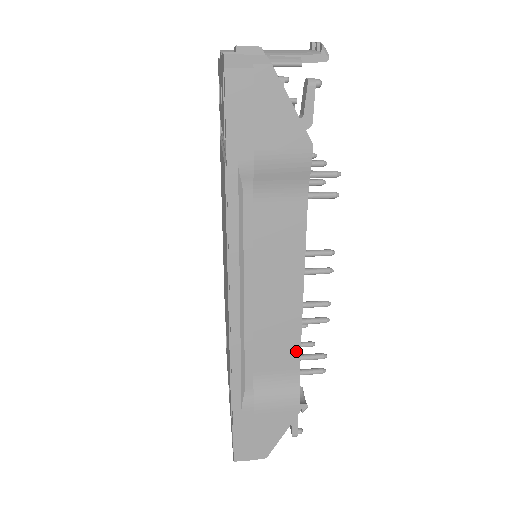
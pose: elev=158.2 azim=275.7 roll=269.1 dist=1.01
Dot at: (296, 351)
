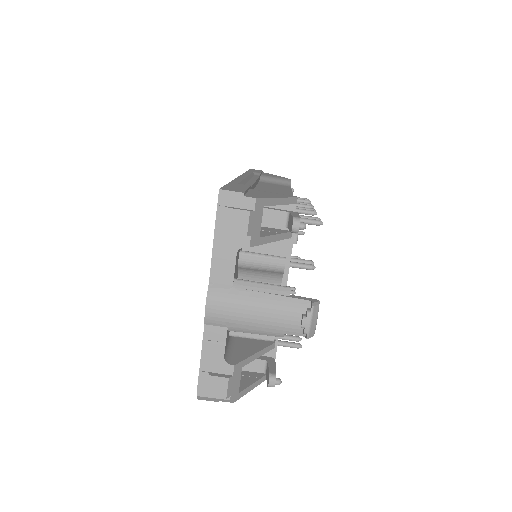
Dot at: occluded
